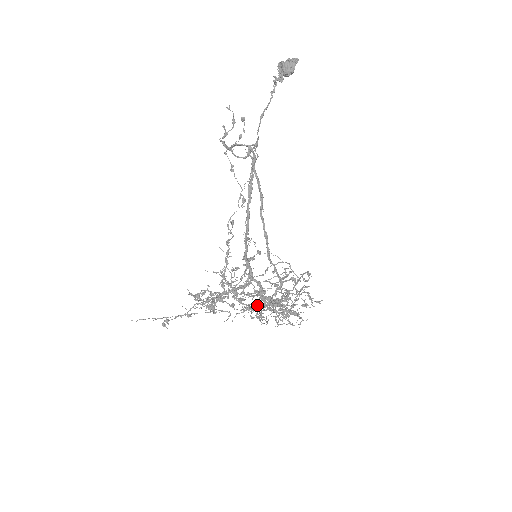
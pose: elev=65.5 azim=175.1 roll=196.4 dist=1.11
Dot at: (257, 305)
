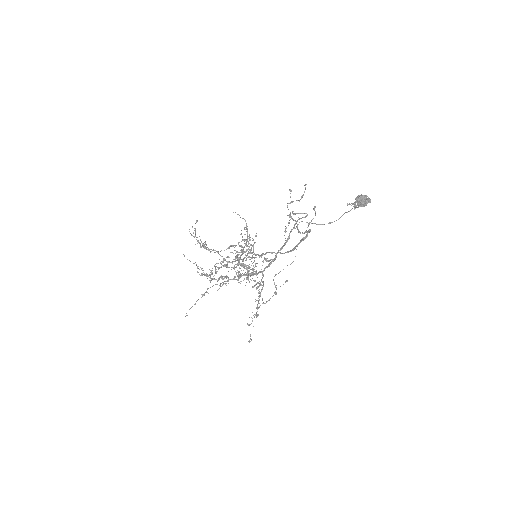
Dot at: occluded
